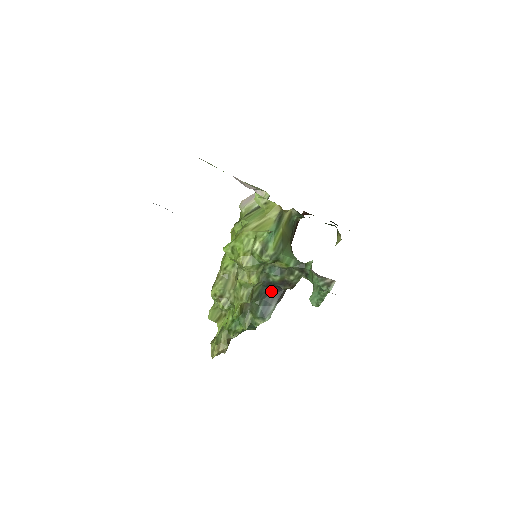
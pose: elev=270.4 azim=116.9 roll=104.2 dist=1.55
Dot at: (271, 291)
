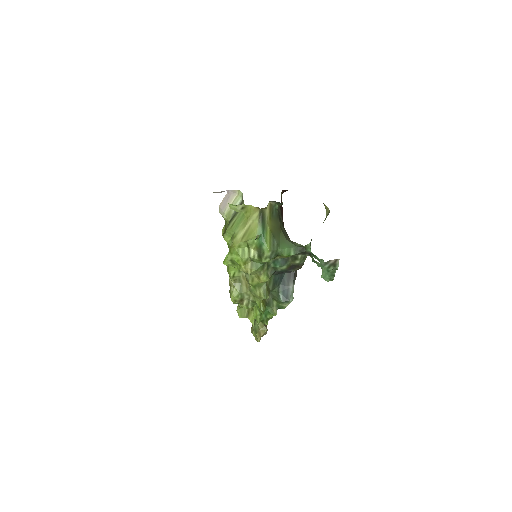
Dot at: (284, 275)
